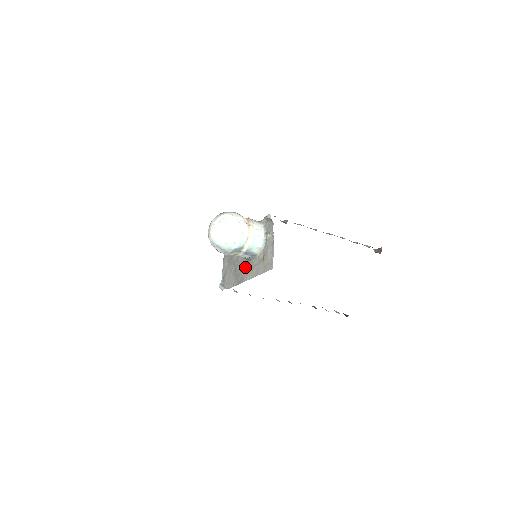
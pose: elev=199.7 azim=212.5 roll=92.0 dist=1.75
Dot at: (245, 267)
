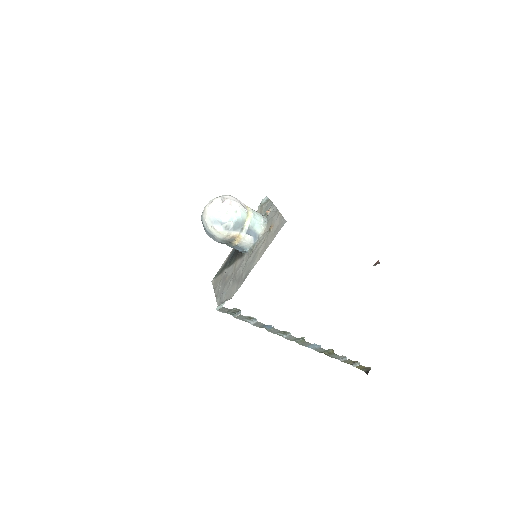
Dot at: (248, 260)
